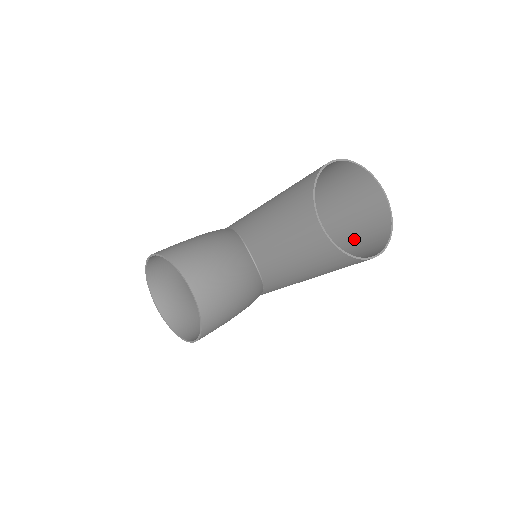
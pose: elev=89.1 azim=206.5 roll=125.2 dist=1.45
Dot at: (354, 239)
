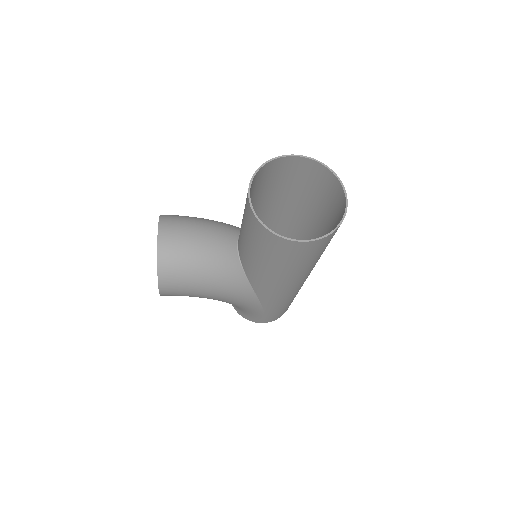
Dot at: occluded
